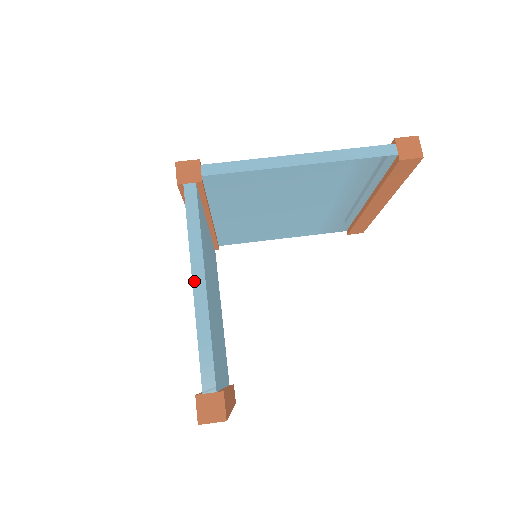
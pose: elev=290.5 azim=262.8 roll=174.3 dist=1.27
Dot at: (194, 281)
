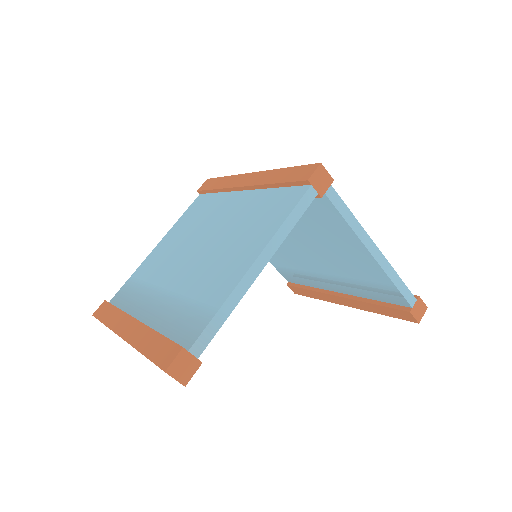
Dot at: (256, 262)
